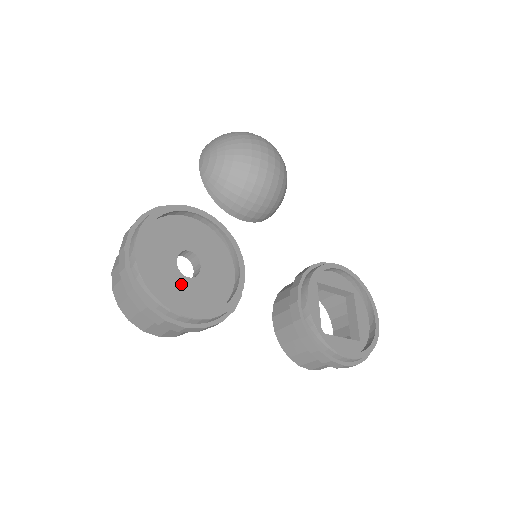
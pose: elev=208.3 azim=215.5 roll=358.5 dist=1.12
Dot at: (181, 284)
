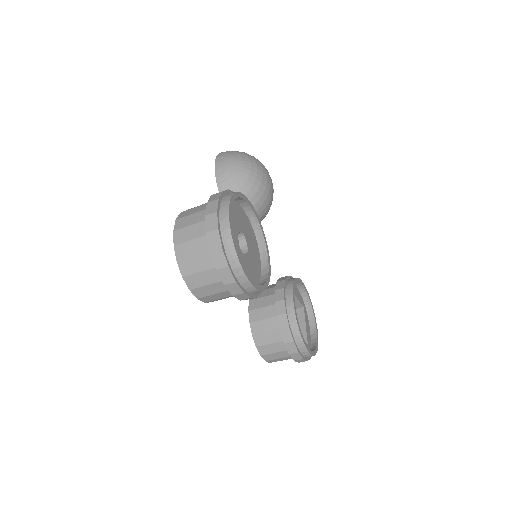
Dot at: (241, 257)
